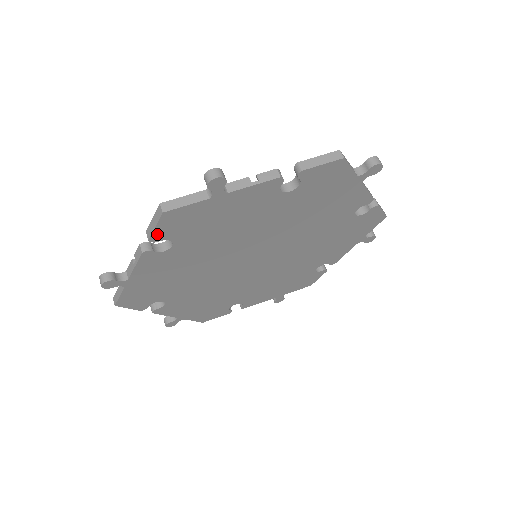
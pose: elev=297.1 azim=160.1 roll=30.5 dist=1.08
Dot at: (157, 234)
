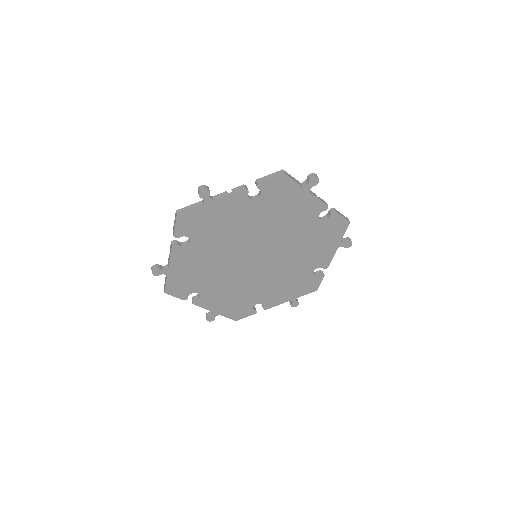
Dot at: (265, 184)
